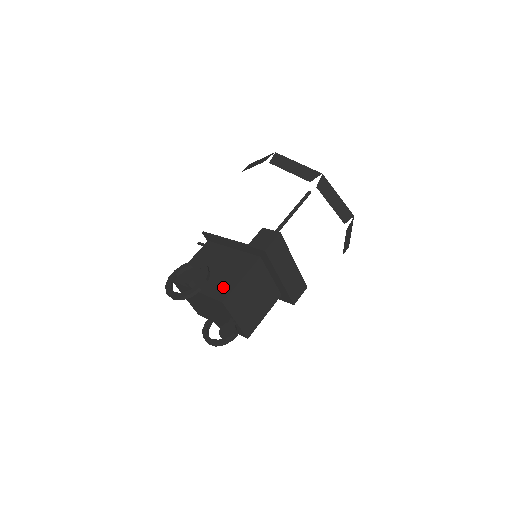
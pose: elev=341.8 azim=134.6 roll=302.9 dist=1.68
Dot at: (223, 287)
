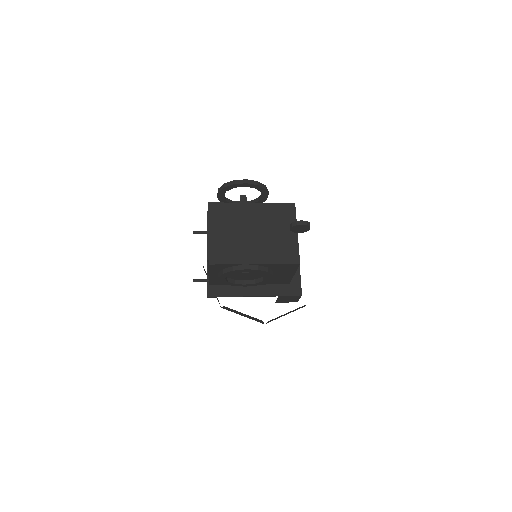
Dot at: occluded
